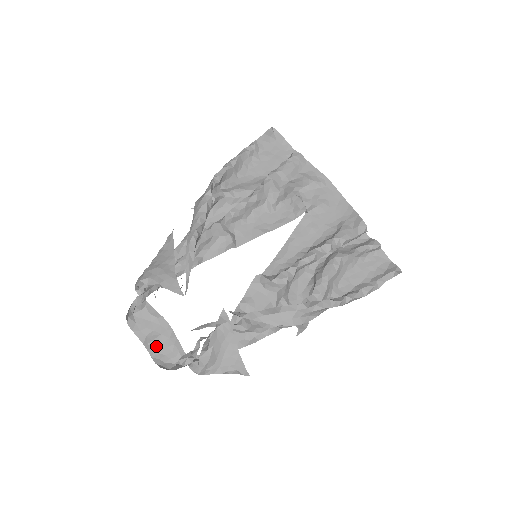
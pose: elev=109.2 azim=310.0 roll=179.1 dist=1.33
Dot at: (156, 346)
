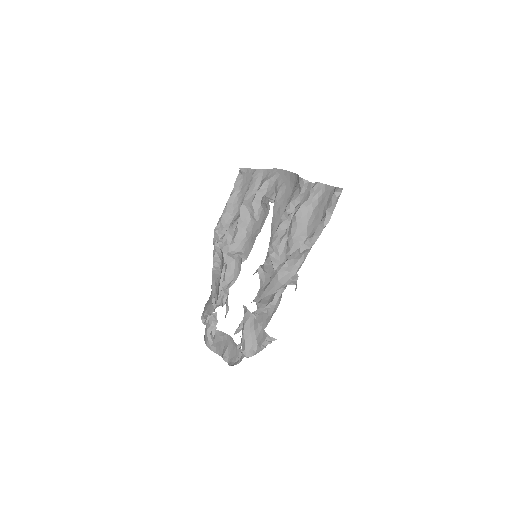
Dot at: (228, 355)
